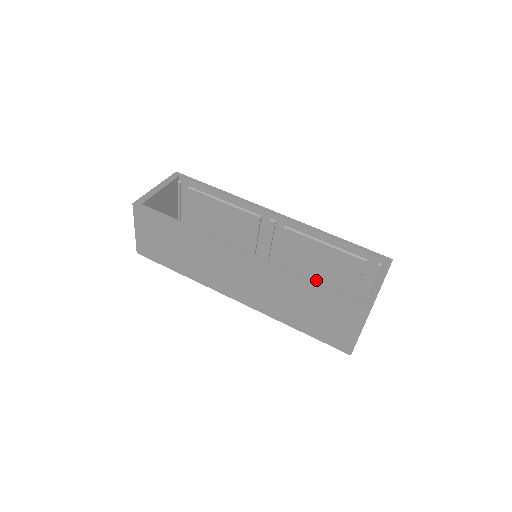
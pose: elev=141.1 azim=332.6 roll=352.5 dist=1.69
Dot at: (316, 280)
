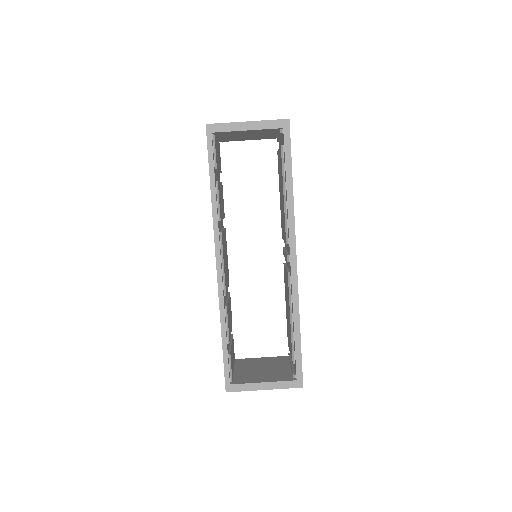
Dot at: (286, 308)
